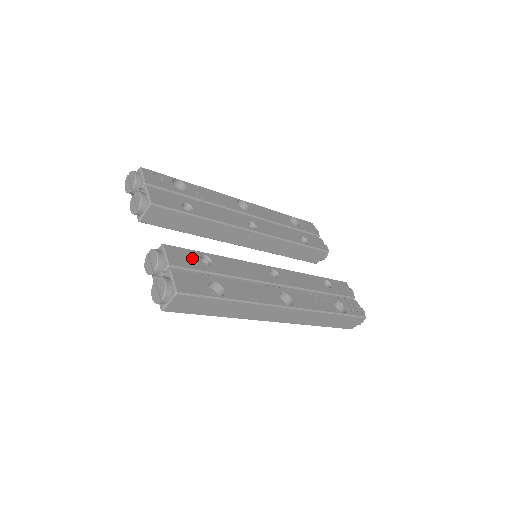
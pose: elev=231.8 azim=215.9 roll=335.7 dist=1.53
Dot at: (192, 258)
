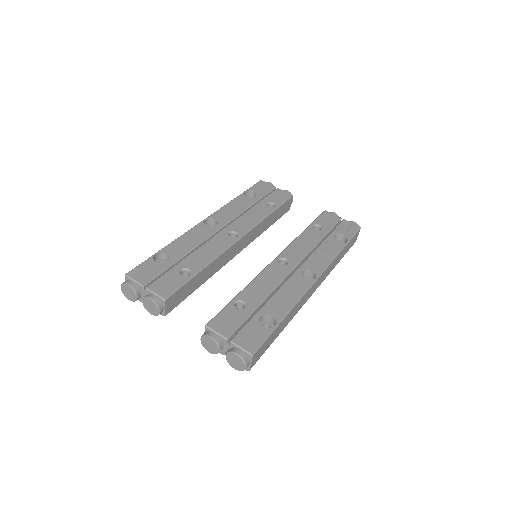
Dot at: (232, 314)
